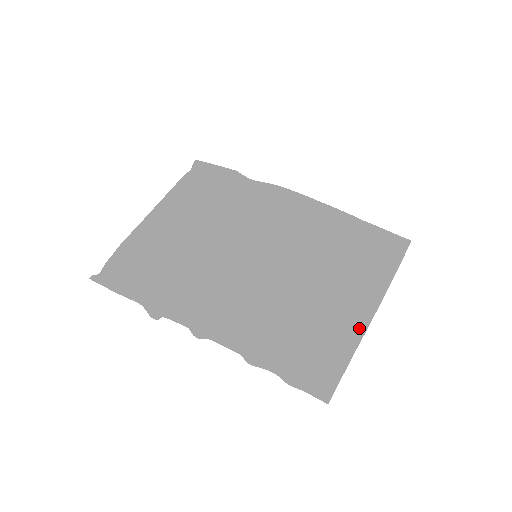
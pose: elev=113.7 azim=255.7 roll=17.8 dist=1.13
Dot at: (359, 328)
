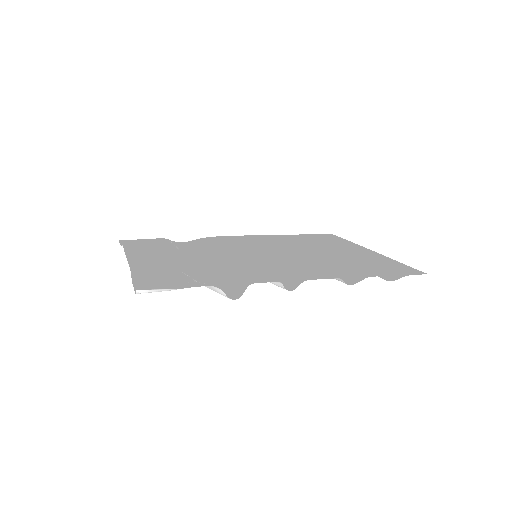
Dot at: (377, 255)
